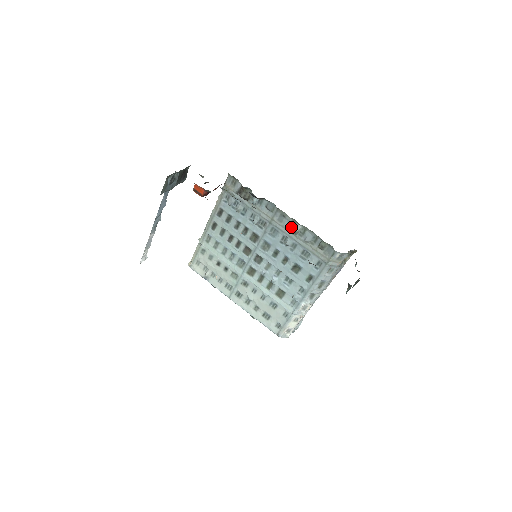
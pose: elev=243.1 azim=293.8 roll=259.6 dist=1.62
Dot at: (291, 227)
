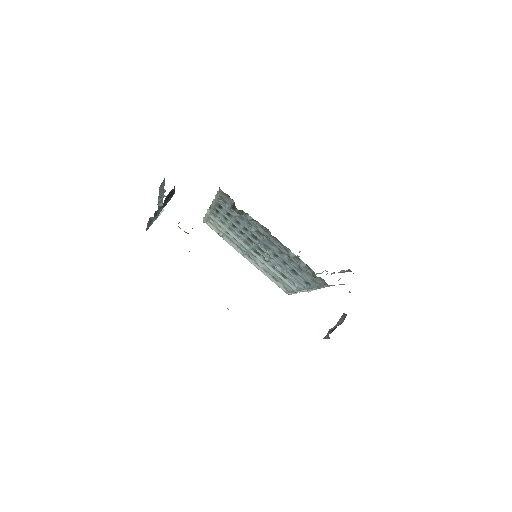
Dot at: (286, 250)
